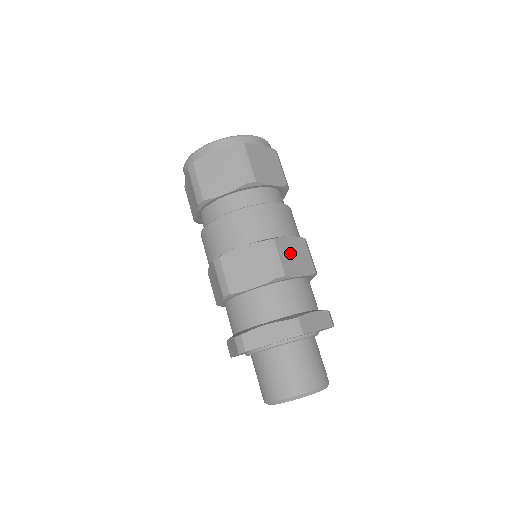
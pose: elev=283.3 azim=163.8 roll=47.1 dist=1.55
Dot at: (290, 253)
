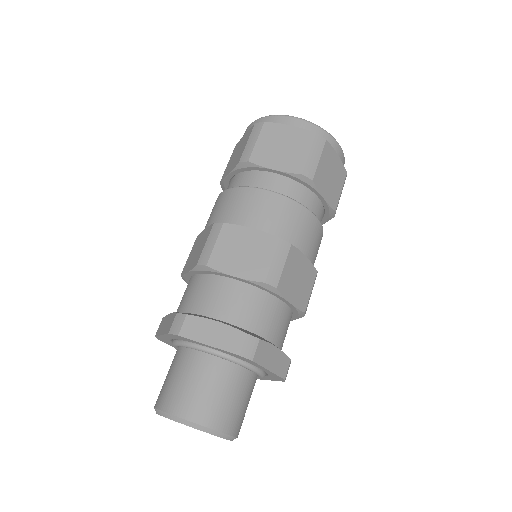
Dot at: (237, 246)
